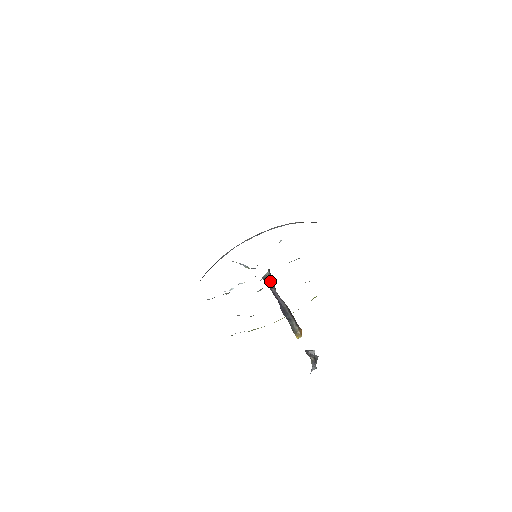
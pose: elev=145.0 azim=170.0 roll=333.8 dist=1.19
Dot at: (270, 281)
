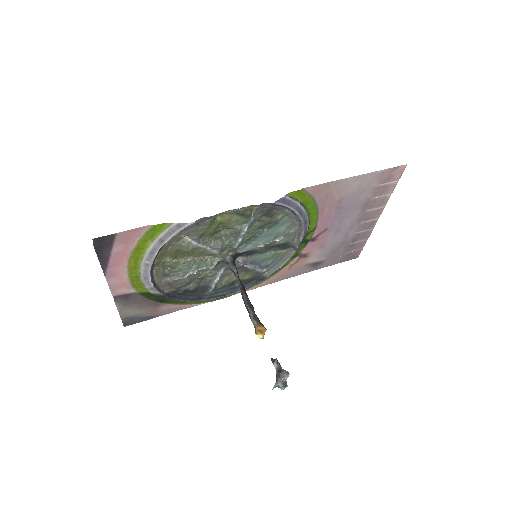
Dot at: (230, 265)
